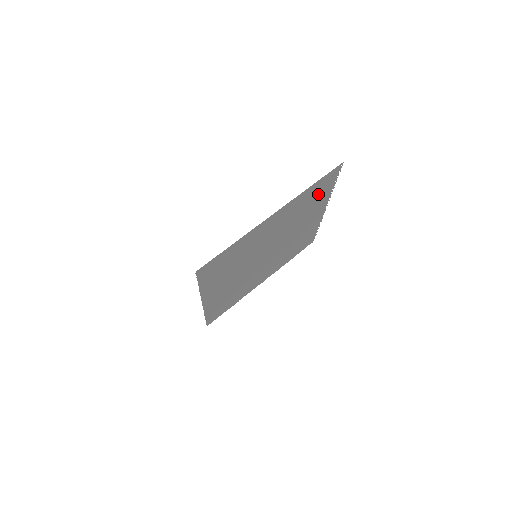
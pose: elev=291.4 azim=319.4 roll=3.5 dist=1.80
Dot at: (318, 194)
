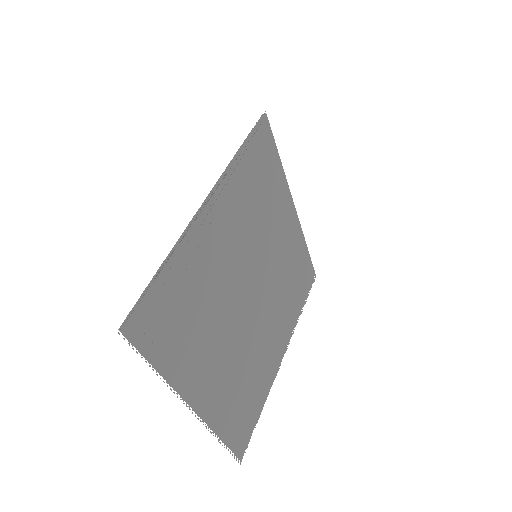
Dot at: (299, 285)
